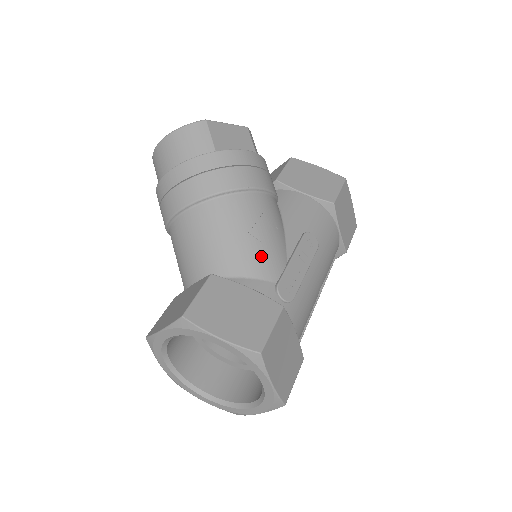
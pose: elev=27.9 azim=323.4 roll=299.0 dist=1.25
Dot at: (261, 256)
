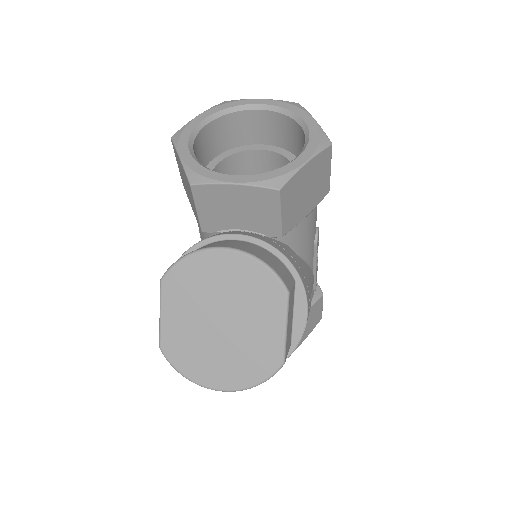
Dot at: occluded
